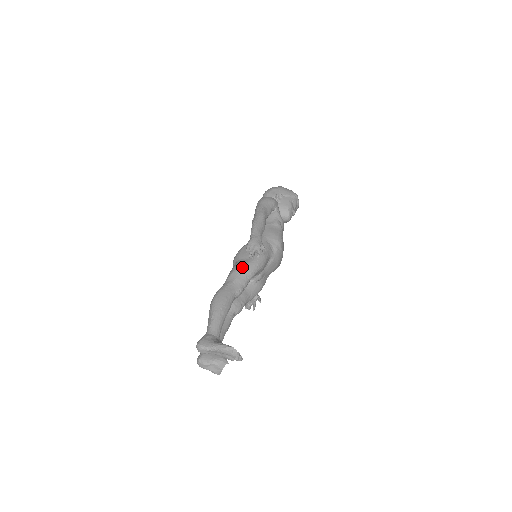
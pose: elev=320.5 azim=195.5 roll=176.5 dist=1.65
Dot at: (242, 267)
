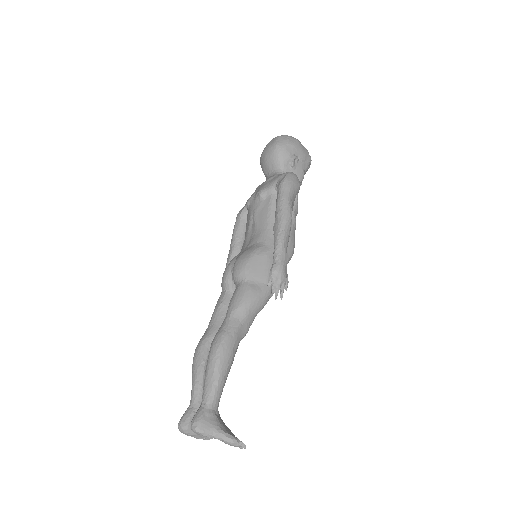
Dot at: (255, 299)
